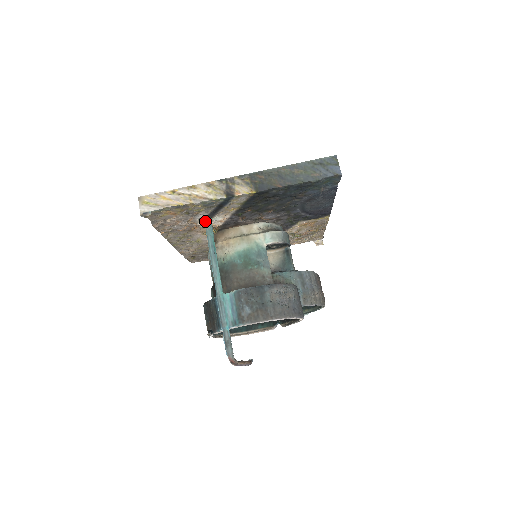
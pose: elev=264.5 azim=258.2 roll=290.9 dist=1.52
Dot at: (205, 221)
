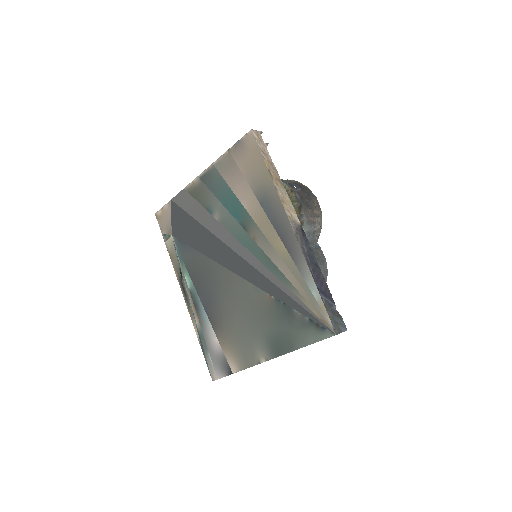
Dot at: occluded
